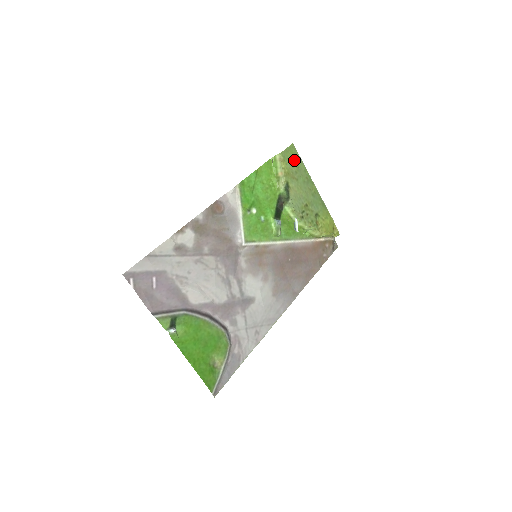
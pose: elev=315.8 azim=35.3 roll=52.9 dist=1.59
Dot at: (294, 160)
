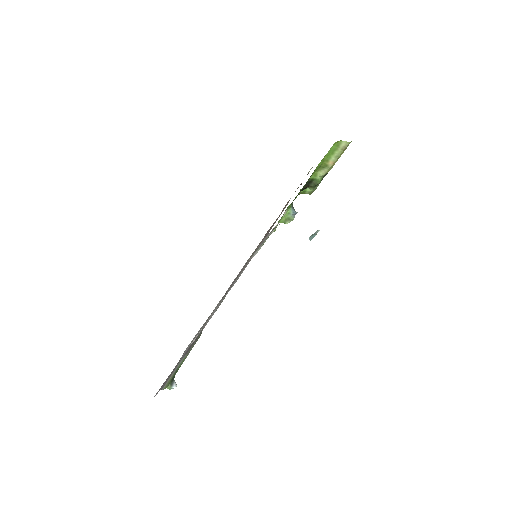
Dot at: occluded
